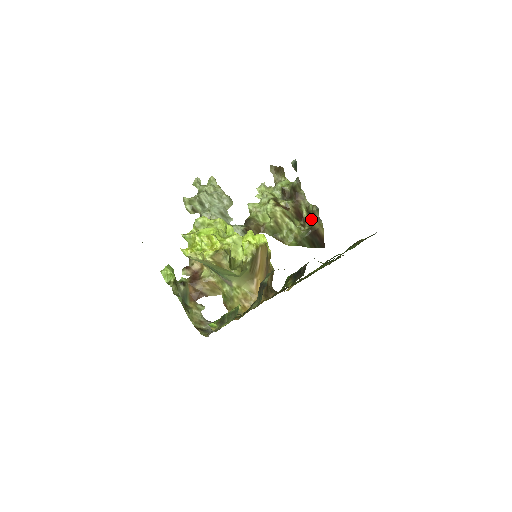
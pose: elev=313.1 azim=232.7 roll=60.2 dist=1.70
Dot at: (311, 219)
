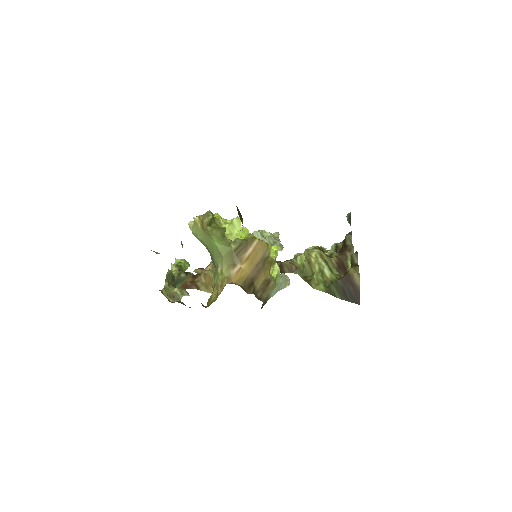
Dot at: occluded
